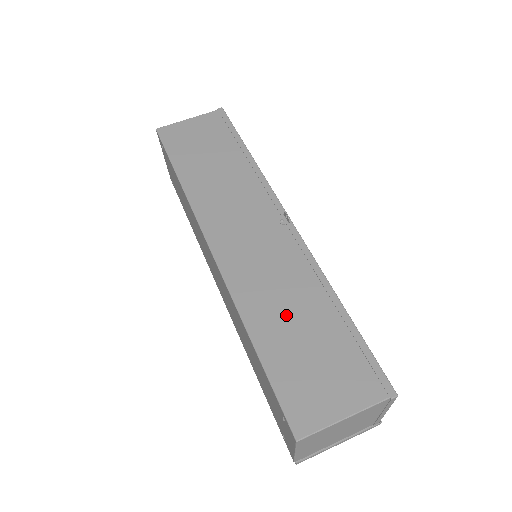
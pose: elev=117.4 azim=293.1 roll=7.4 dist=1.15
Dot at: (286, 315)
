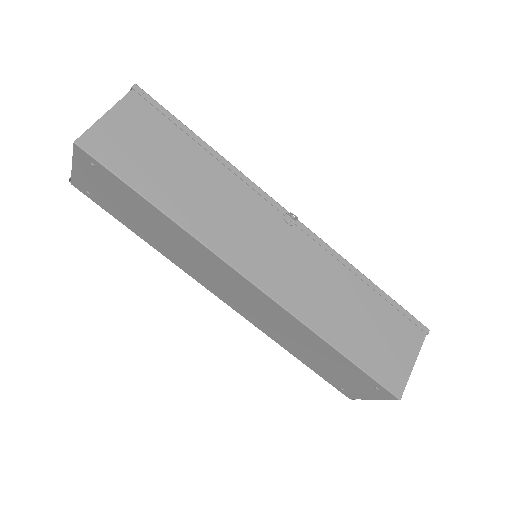
Dot at: (344, 312)
